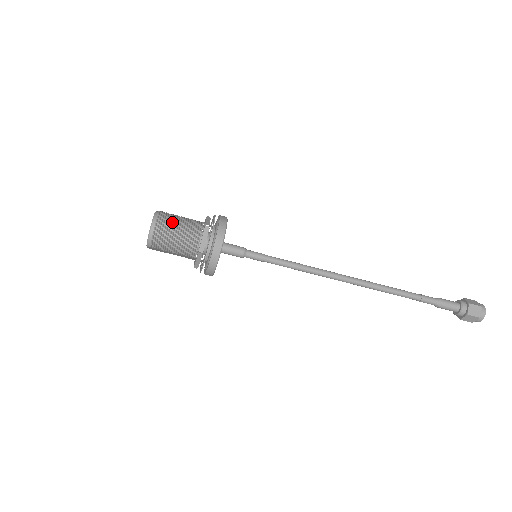
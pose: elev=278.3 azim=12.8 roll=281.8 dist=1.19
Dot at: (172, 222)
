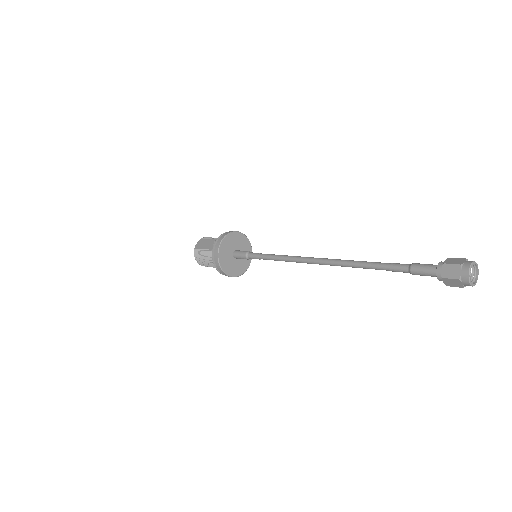
Dot at: (201, 258)
